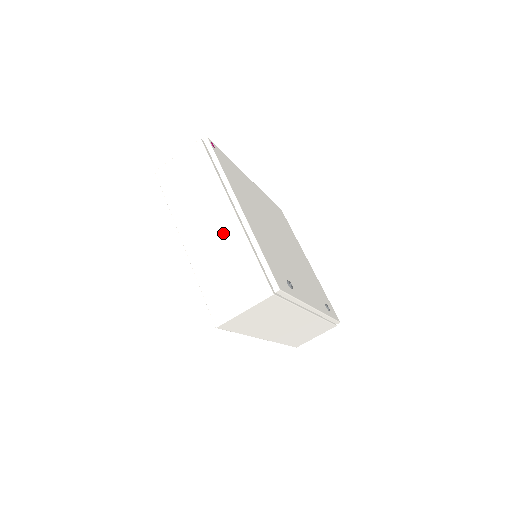
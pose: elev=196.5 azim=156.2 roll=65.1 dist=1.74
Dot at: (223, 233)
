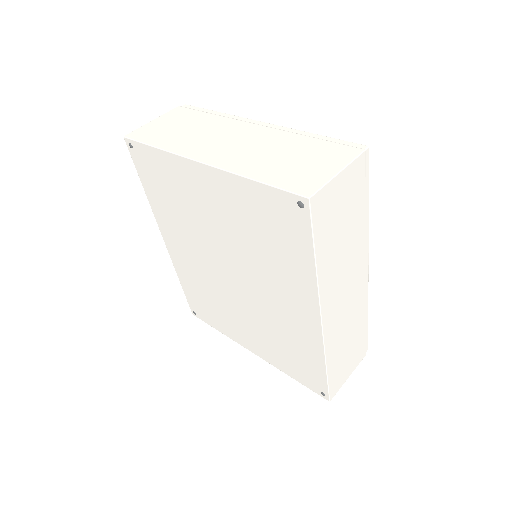
Dot at: (256, 139)
